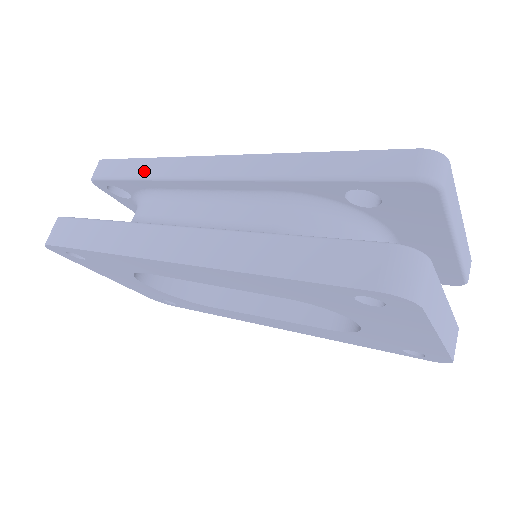
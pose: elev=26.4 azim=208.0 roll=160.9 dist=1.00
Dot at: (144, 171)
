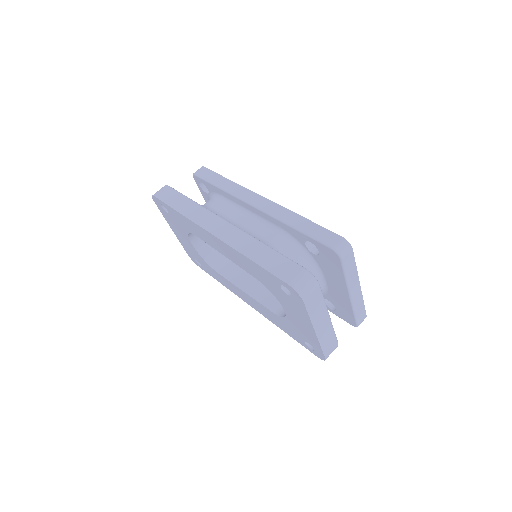
Dot at: (222, 184)
